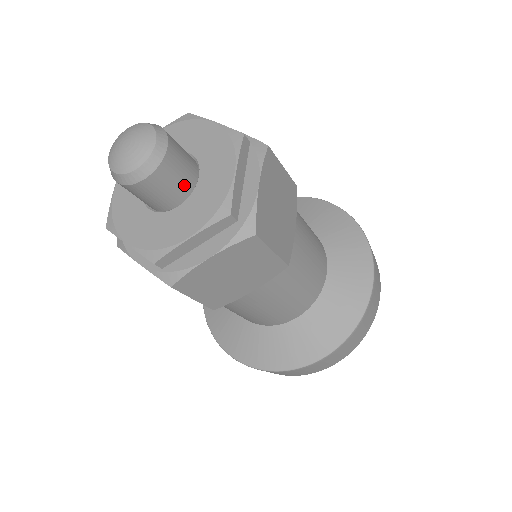
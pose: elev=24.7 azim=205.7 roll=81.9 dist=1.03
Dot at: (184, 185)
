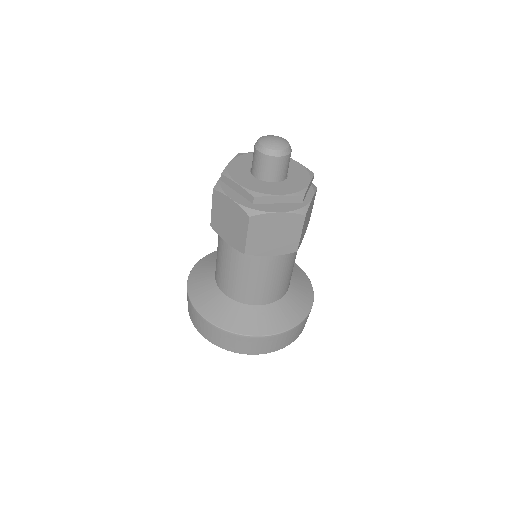
Dot at: occluded
